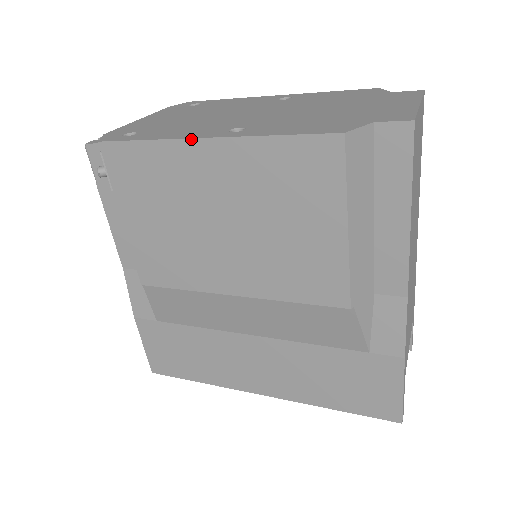
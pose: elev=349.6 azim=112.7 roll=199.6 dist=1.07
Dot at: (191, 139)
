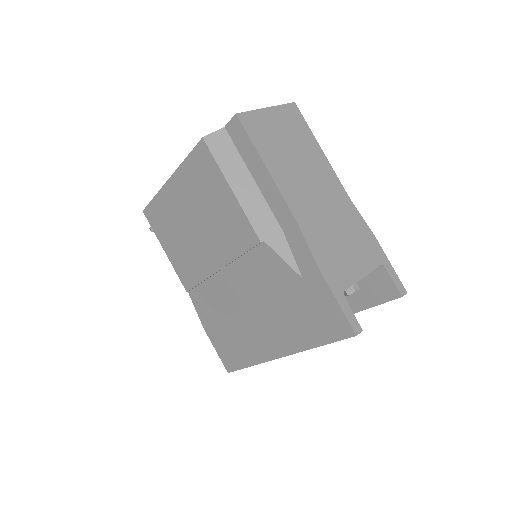
Dot at: (165, 184)
